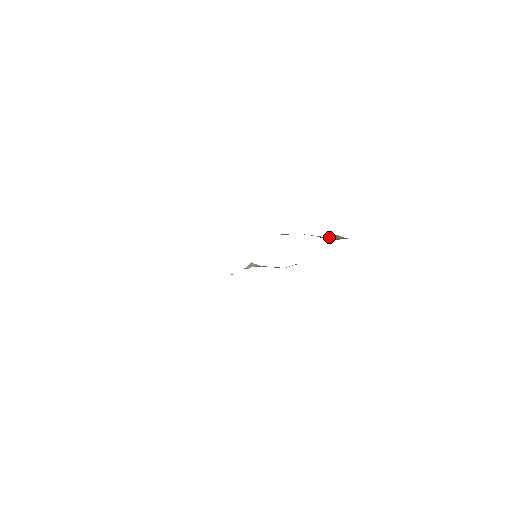
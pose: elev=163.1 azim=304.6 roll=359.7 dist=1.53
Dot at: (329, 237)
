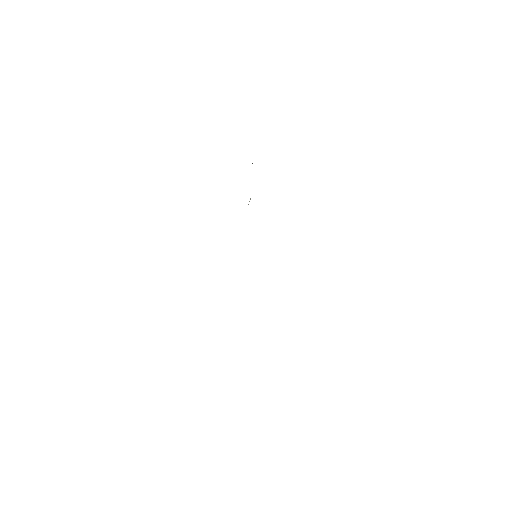
Dot at: occluded
